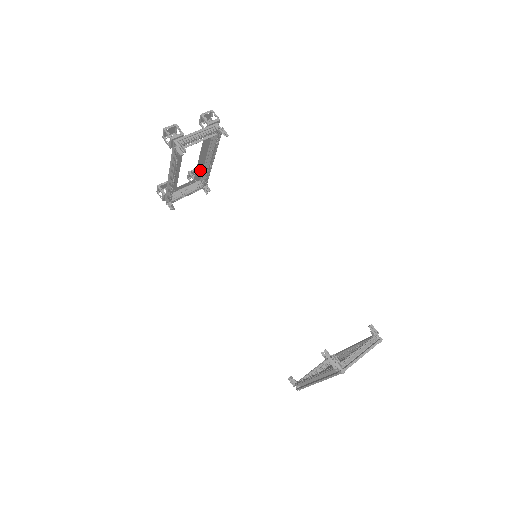
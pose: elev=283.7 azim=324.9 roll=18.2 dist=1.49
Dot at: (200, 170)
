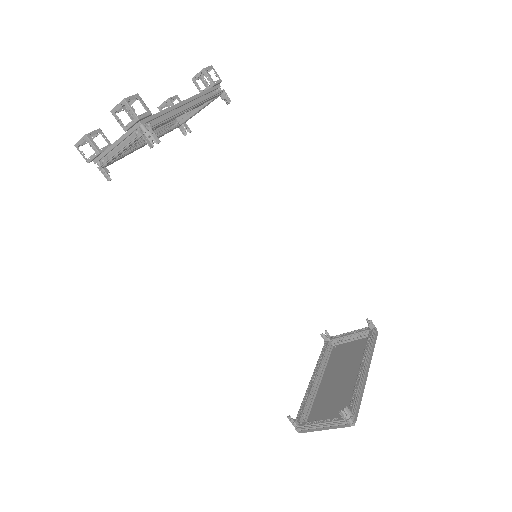
Dot at: occluded
